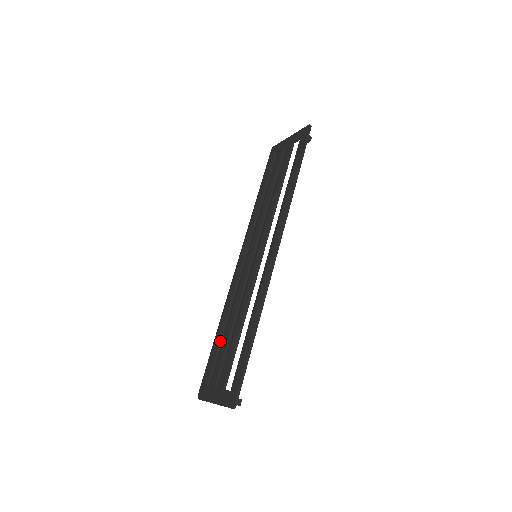
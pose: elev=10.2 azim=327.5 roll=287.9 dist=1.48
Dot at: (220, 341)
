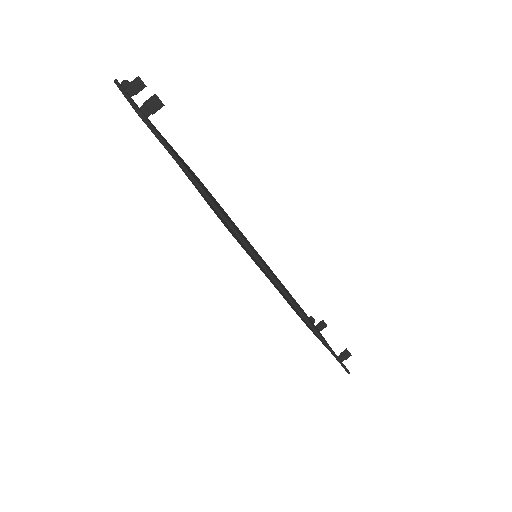
Dot at: occluded
